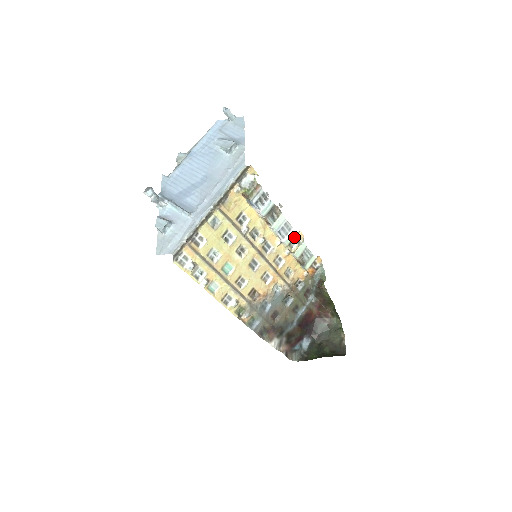
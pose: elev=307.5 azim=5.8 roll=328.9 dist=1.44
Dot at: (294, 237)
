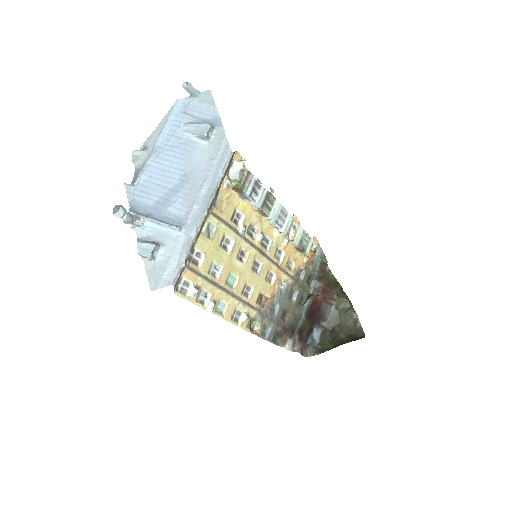
Dot at: (291, 223)
